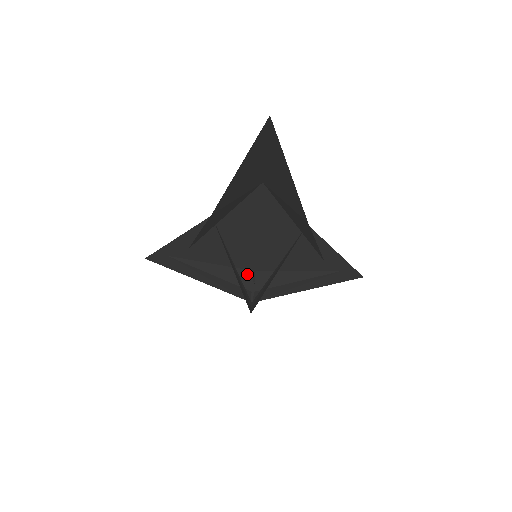
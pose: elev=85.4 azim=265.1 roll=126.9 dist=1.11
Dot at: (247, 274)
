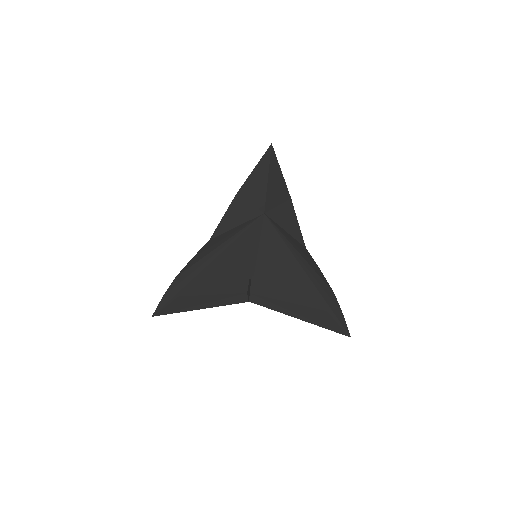
Dot at: occluded
